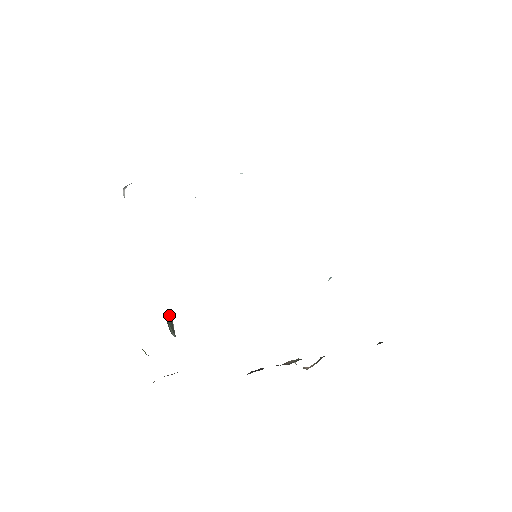
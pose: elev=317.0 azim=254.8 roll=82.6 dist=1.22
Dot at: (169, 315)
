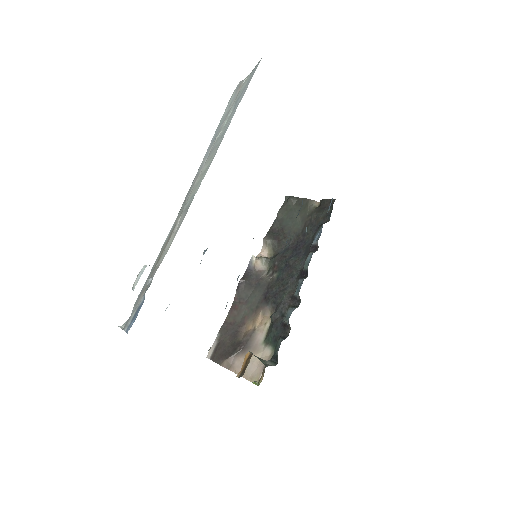
Dot at: occluded
